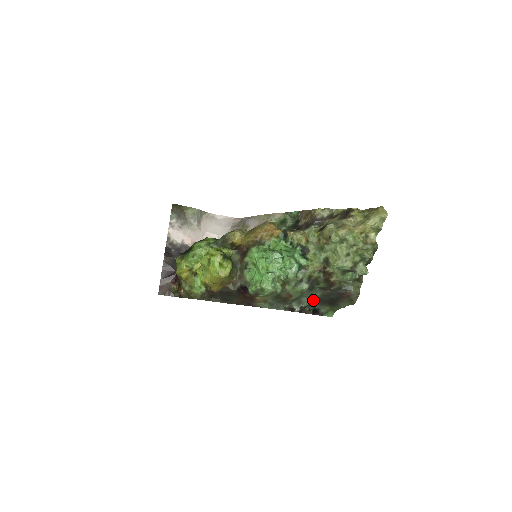
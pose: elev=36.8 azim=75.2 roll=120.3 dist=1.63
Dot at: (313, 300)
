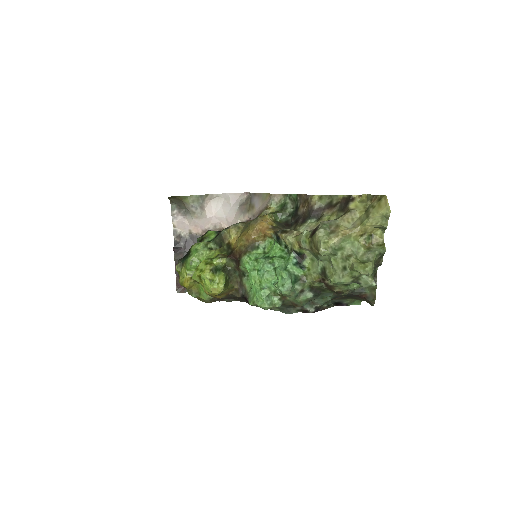
Dot at: (327, 300)
